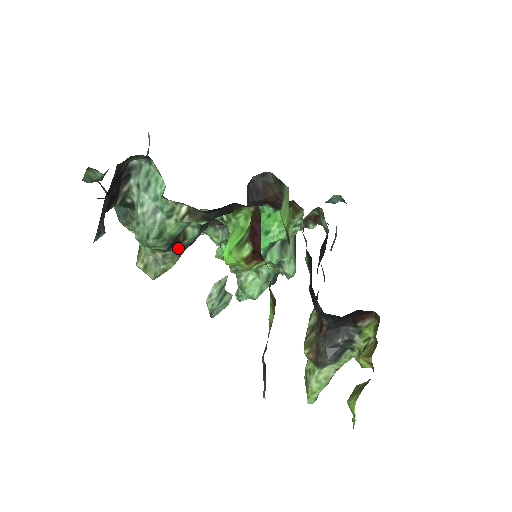
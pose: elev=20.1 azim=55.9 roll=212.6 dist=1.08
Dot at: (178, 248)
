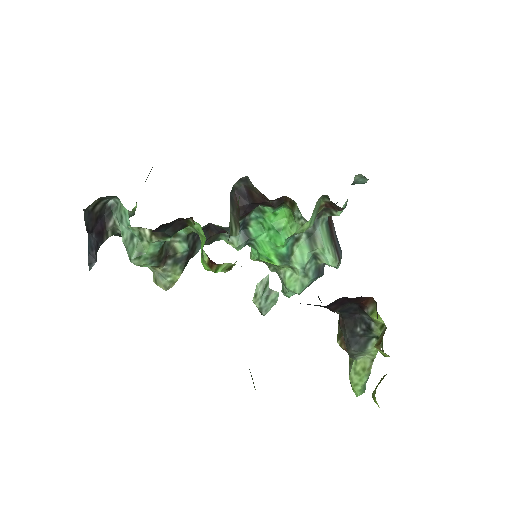
Dot at: (174, 262)
